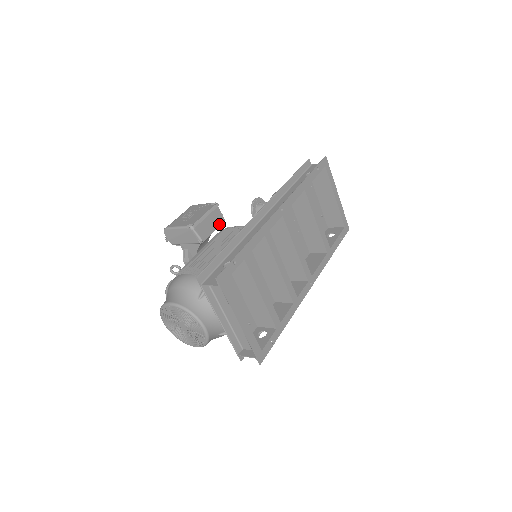
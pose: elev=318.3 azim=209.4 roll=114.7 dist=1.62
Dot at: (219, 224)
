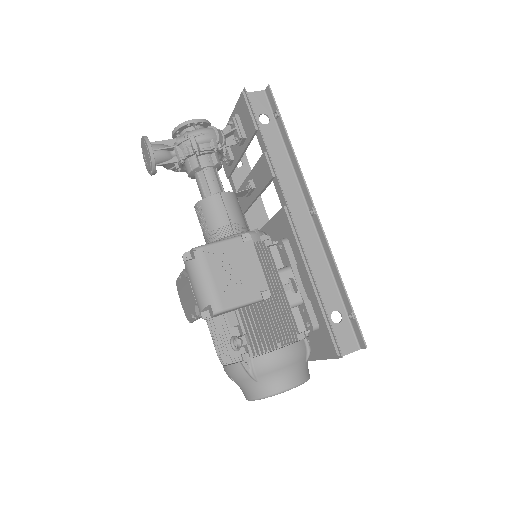
Dot at: occluded
